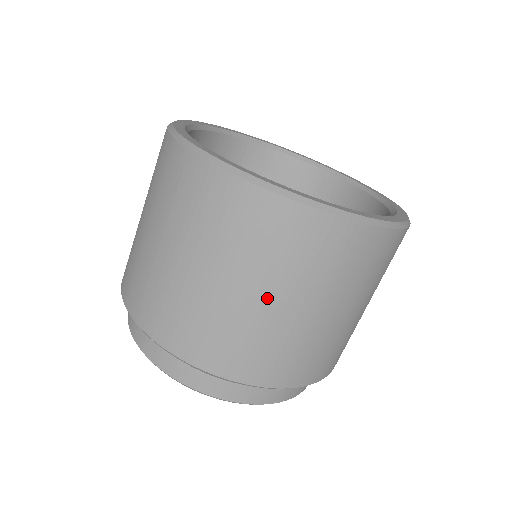
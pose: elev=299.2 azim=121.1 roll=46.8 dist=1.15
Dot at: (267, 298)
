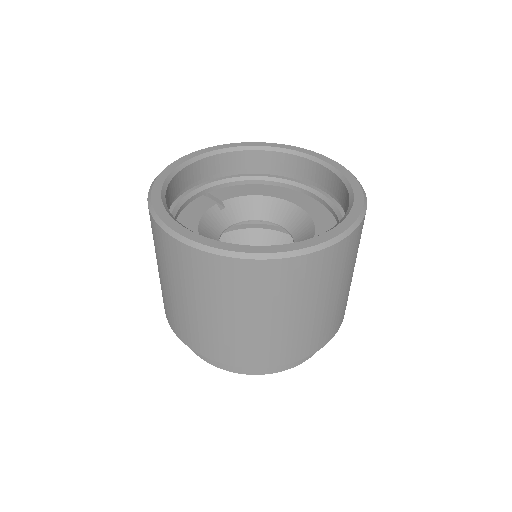
Dot at: (214, 312)
